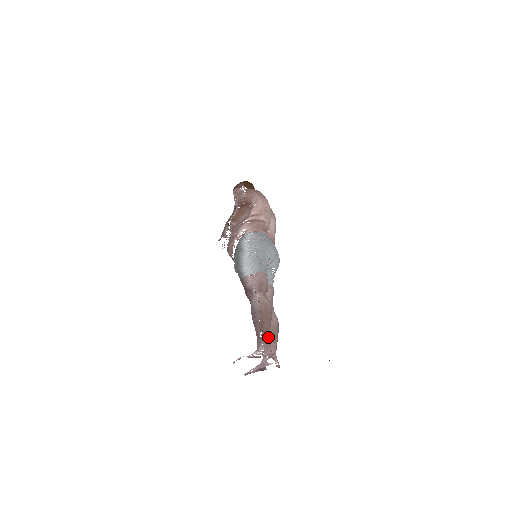
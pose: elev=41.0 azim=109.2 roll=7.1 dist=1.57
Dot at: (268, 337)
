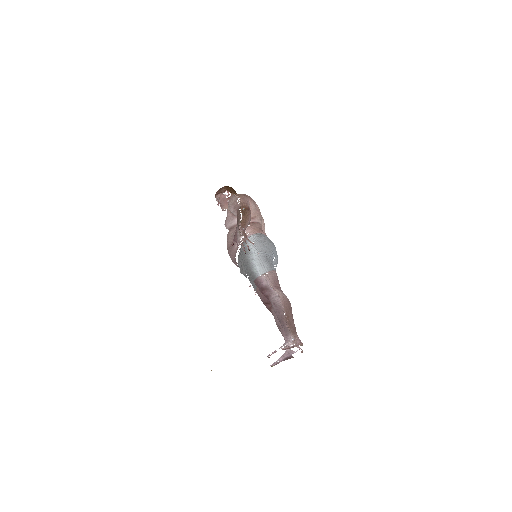
Dot at: (294, 328)
